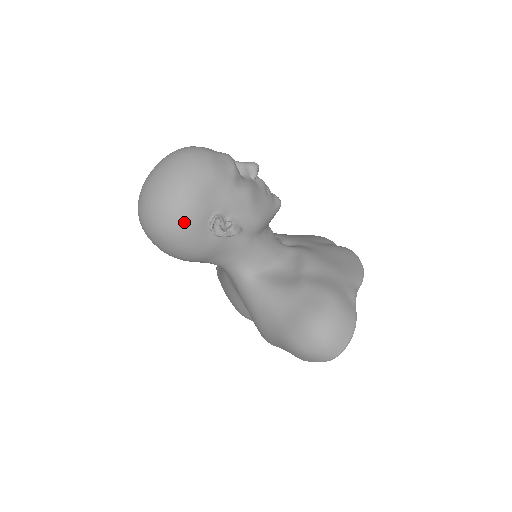
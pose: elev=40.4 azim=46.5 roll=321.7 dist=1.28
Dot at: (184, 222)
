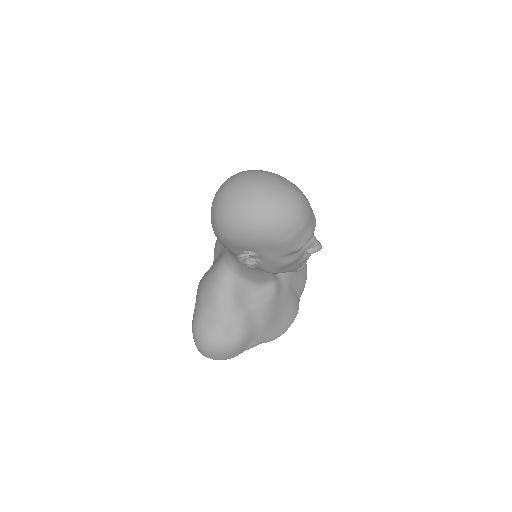
Dot at: (232, 238)
